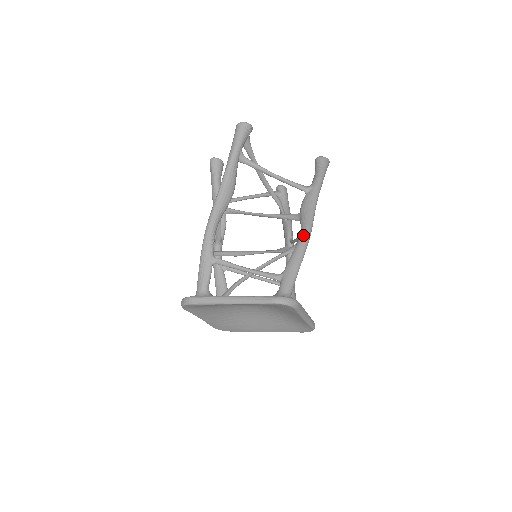
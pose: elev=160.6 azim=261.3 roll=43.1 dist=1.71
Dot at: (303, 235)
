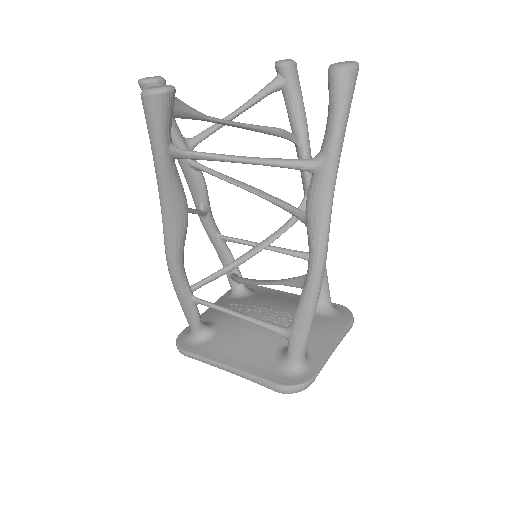
Dot at: (312, 275)
